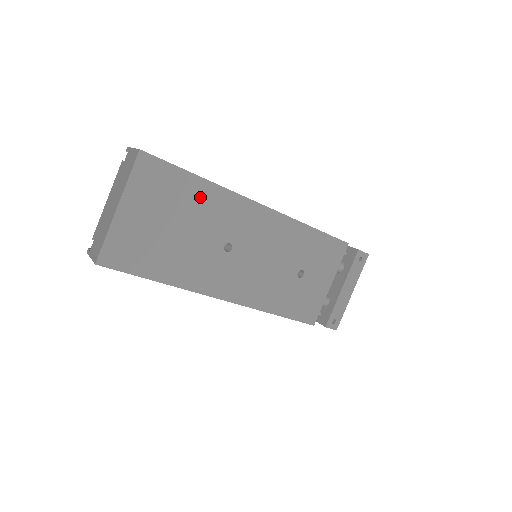
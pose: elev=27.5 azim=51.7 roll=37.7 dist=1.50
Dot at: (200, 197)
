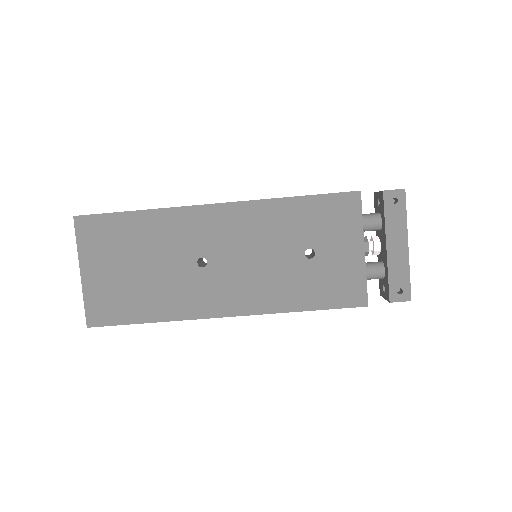
Dot at: (147, 229)
